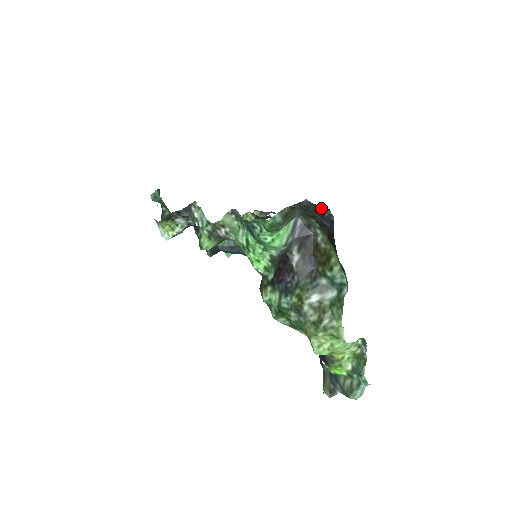
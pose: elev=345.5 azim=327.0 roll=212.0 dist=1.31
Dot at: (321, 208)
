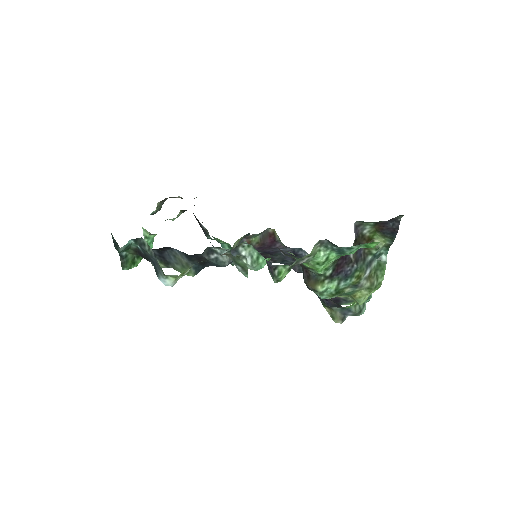
Dot at: (397, 216)
